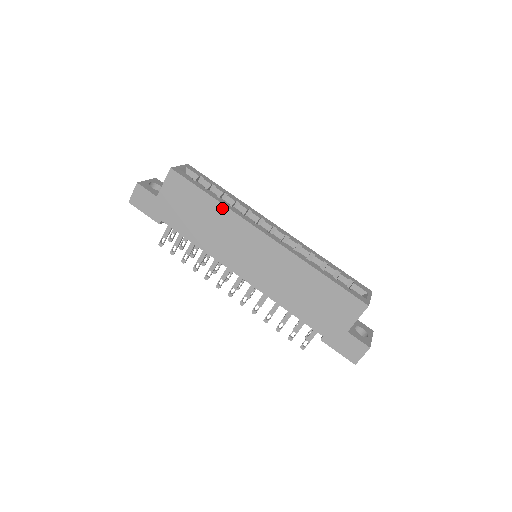
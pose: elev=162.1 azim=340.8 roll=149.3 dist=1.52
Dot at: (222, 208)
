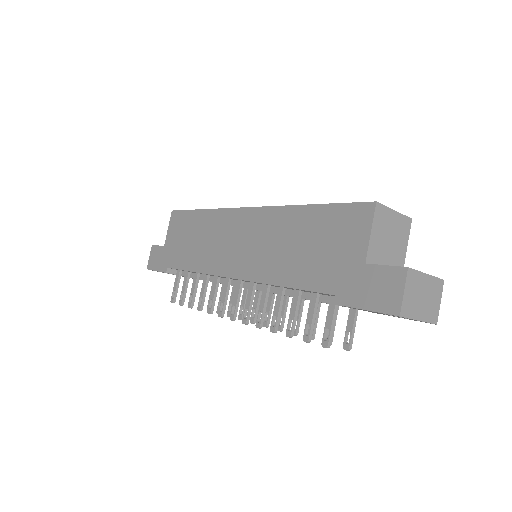
Dot at: (208, 213)
